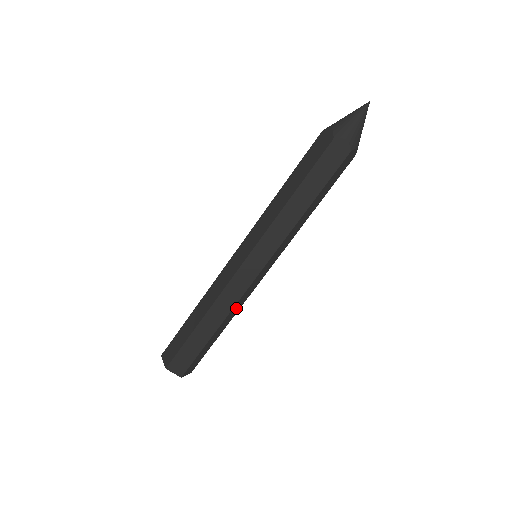
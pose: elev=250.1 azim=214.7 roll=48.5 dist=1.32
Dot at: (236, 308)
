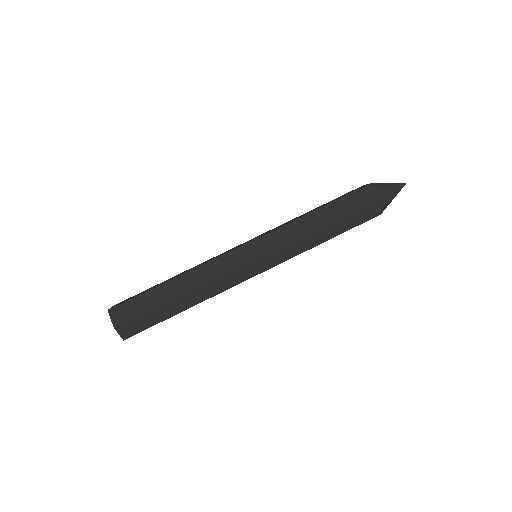
Dot at: (210, 289)
